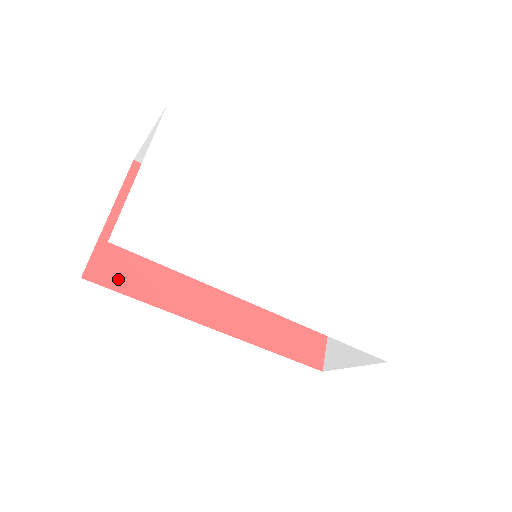
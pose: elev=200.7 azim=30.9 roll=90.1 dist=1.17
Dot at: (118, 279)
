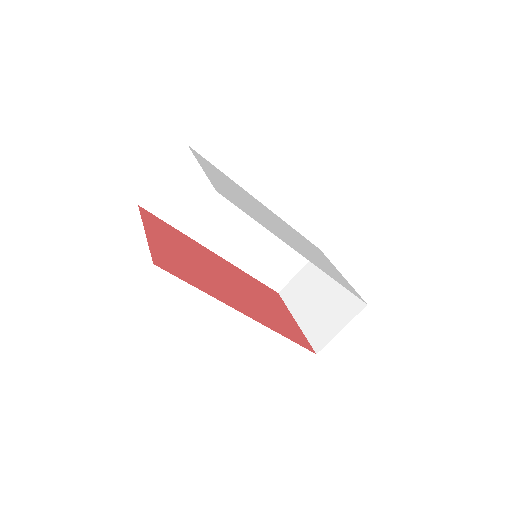
Dot at: (174, 271)
